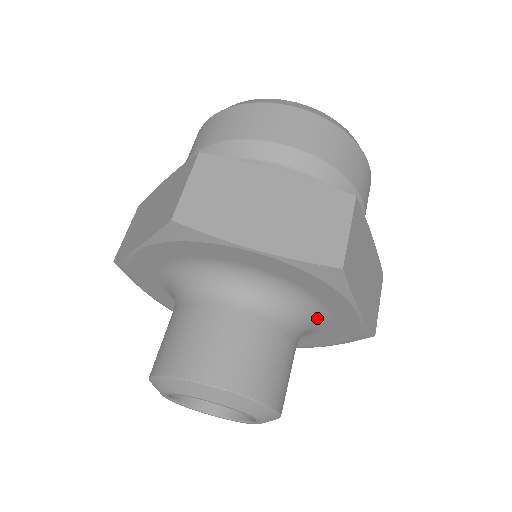
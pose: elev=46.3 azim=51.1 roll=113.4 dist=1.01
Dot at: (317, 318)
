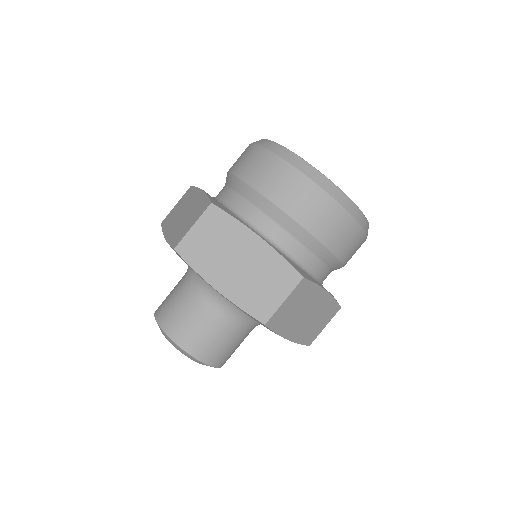
Dot at: occluded
